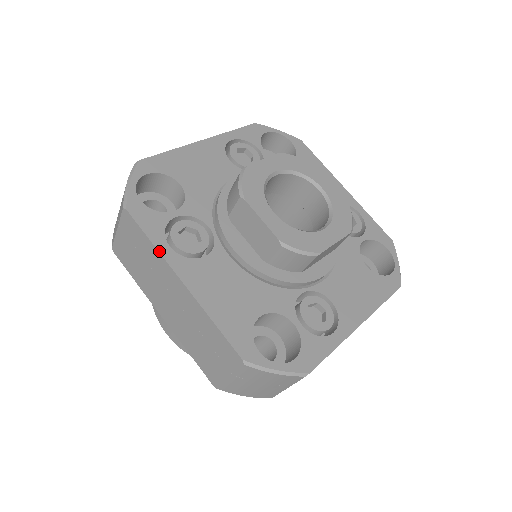
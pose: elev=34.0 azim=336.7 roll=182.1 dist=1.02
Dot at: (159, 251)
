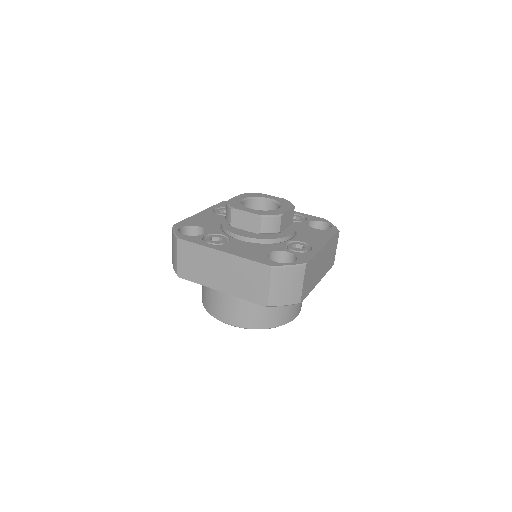
Dot at: (205, 246)
